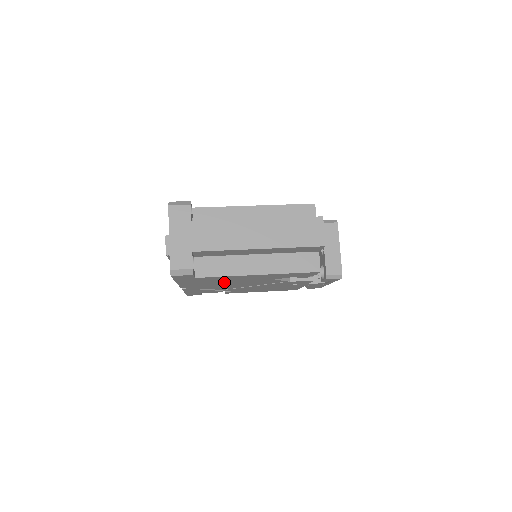
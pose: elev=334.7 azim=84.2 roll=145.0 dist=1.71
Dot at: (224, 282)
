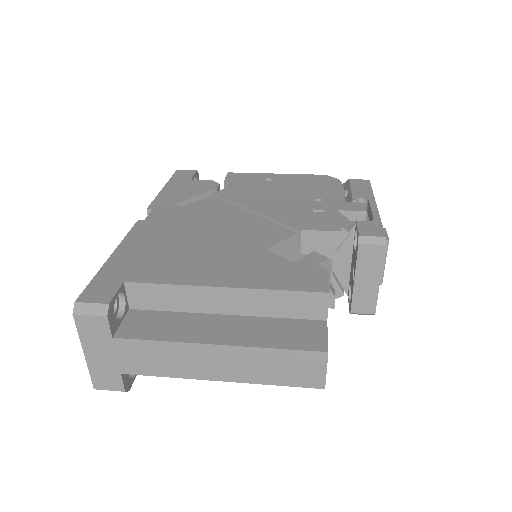
Dot at: occluded
